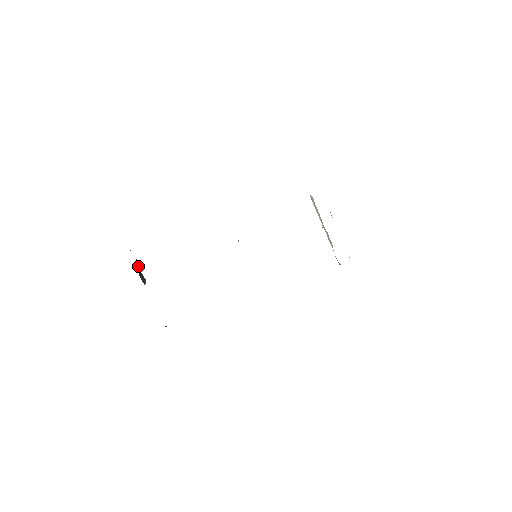
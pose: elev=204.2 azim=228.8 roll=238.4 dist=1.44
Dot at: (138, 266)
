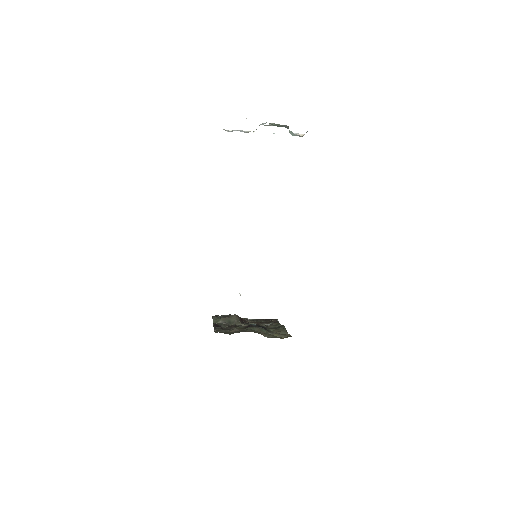
Dot at: (225, 322)
